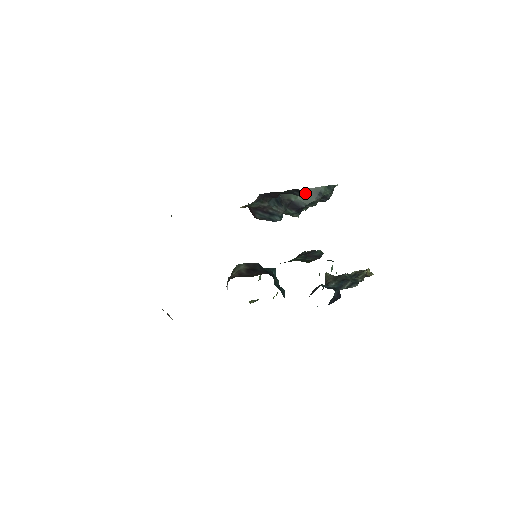
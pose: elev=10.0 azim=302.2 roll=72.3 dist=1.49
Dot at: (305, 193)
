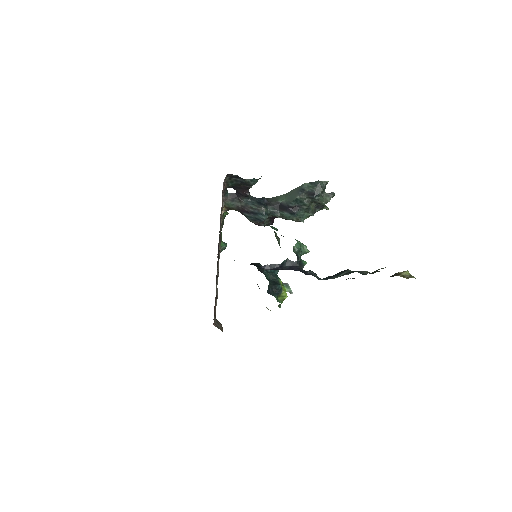
Dot at: (291, 194)
